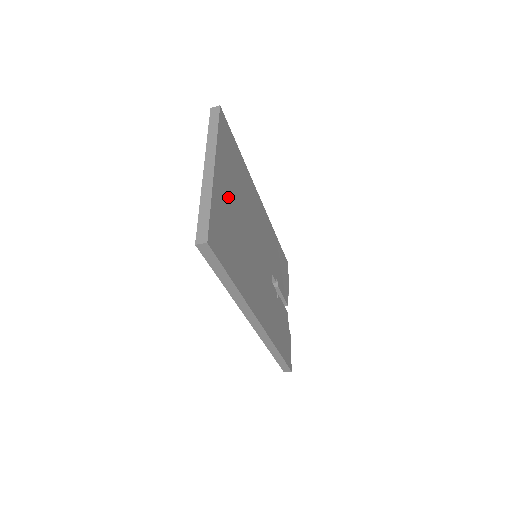
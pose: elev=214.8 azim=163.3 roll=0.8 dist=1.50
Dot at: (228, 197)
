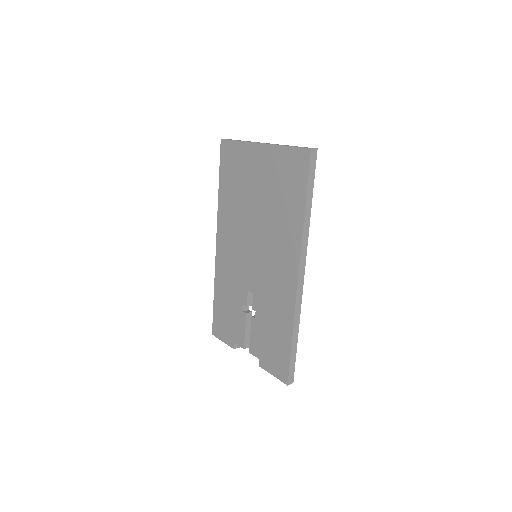
Dot at: occluded
